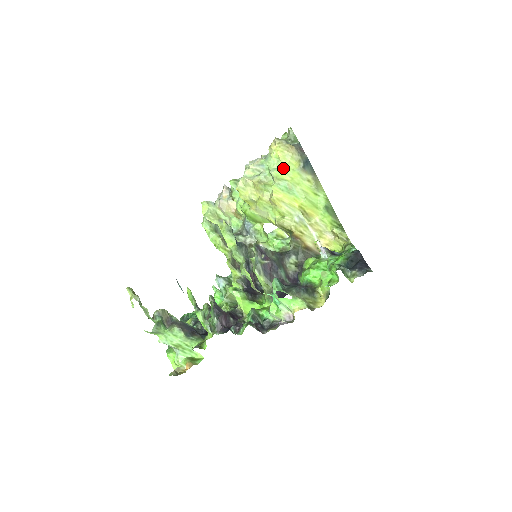
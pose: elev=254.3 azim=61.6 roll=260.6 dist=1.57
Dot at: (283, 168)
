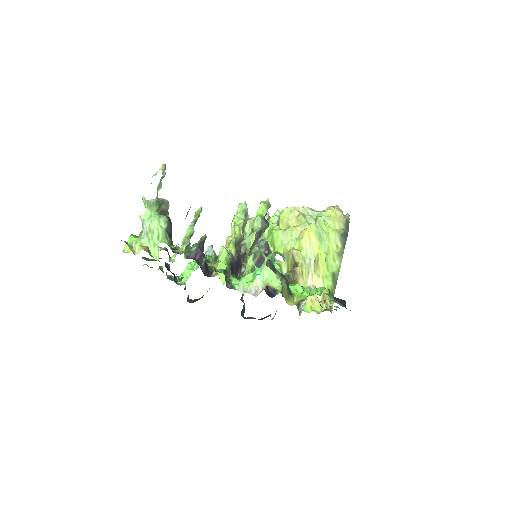
Dot at: (328, 222)
